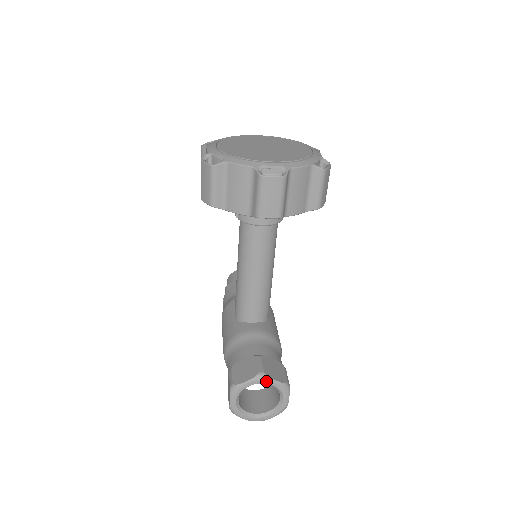
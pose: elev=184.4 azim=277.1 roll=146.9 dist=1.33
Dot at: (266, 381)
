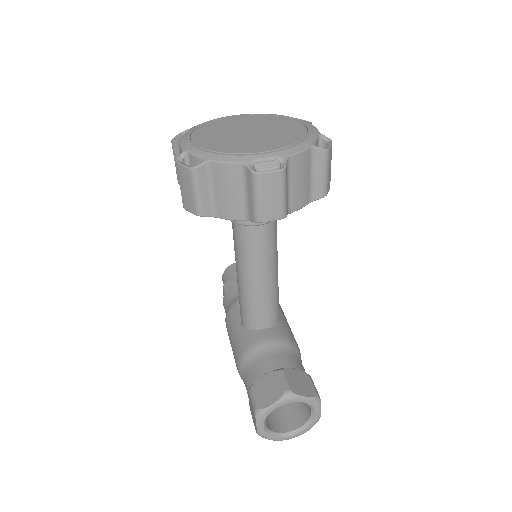
Dot at: (294, 400)
